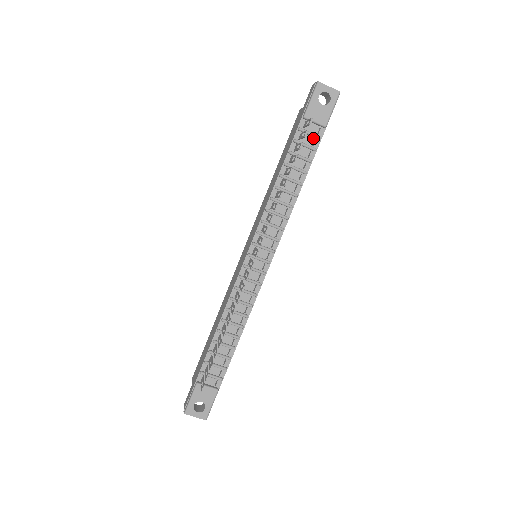
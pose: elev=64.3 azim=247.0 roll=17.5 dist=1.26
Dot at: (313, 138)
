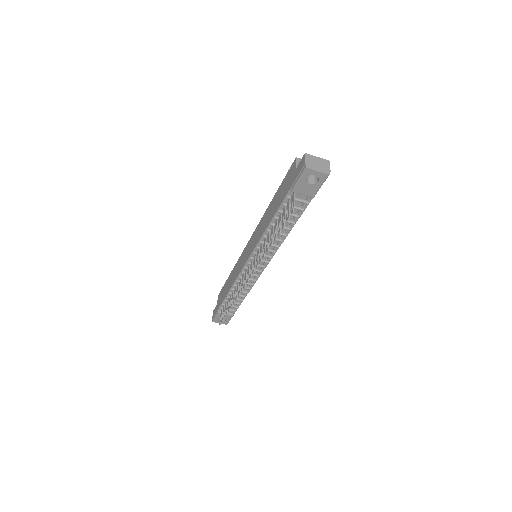
Dot at: (301, 202)
